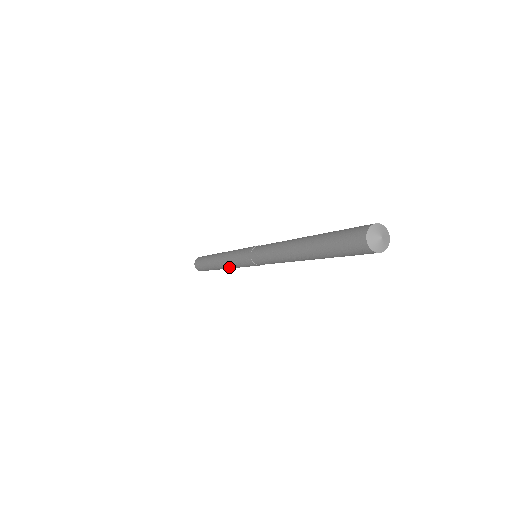
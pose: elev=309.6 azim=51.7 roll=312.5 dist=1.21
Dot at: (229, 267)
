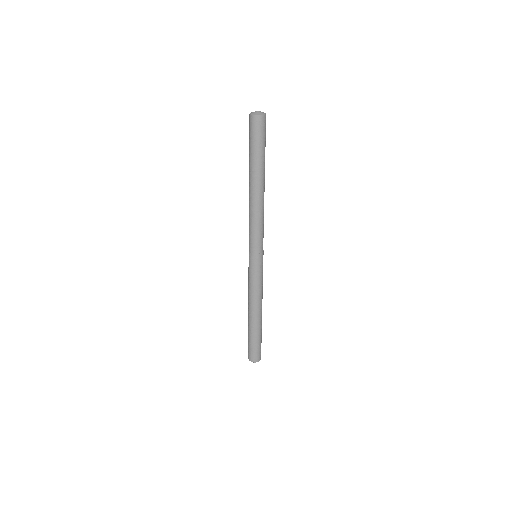
Dot at: (252, 299)
